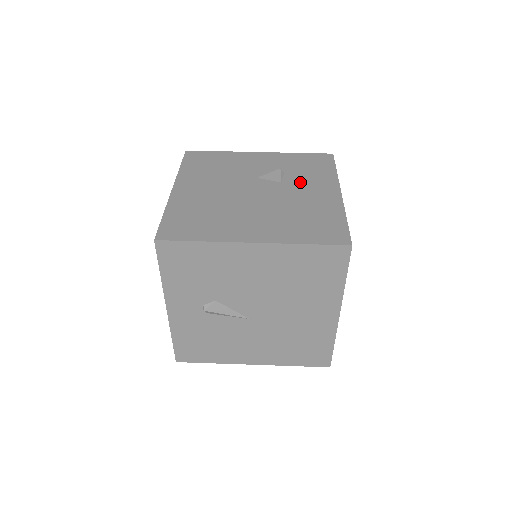
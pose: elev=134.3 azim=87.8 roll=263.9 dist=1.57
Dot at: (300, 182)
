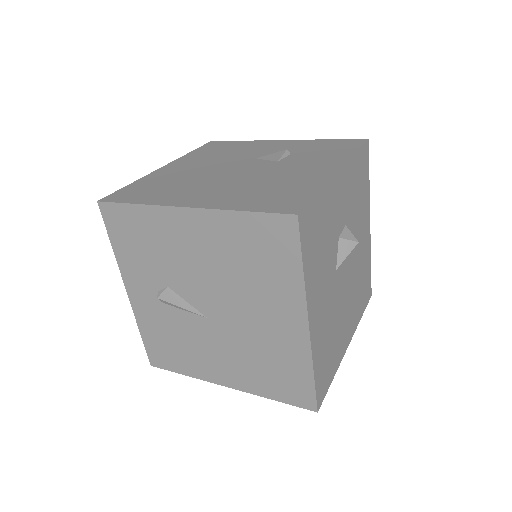
Dot at: (299, 161)
